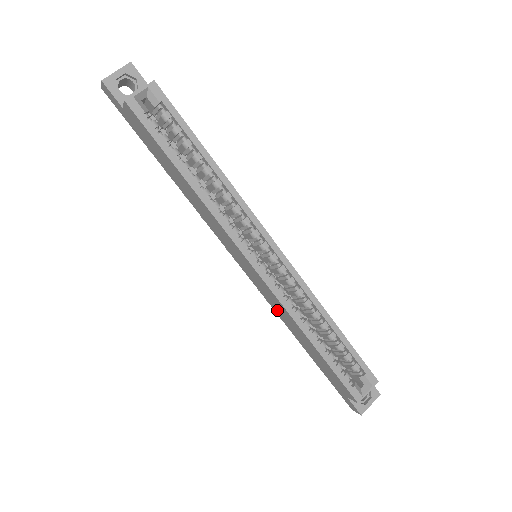
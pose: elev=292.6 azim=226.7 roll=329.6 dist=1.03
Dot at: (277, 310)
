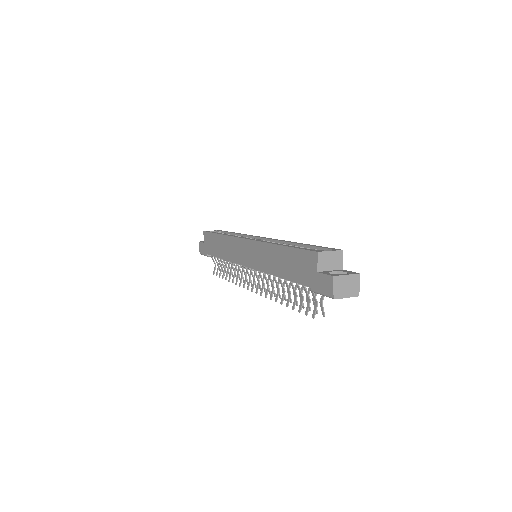
Dot at: (264, 265)
